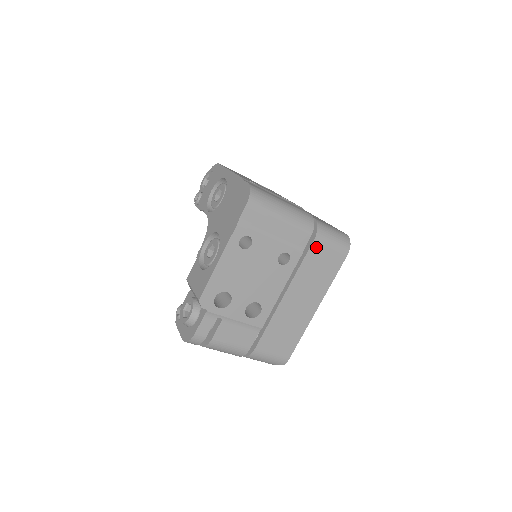
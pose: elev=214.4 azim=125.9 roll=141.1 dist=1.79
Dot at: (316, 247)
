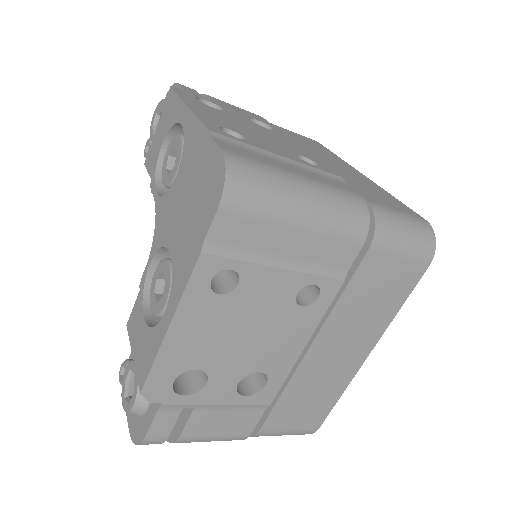
Dot at: (371, 262)
